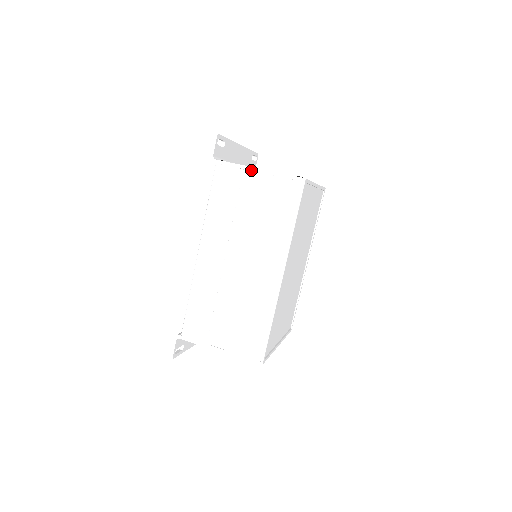
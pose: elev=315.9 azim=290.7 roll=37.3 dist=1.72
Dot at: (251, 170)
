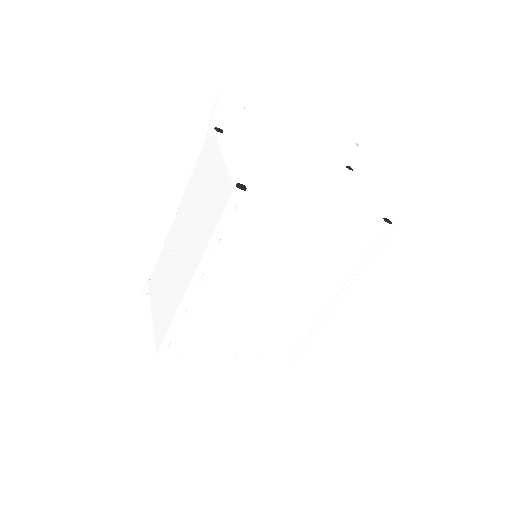
Dot at: (218, 152)
